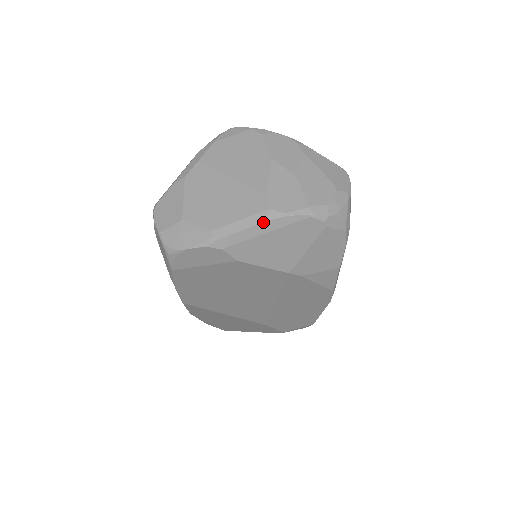
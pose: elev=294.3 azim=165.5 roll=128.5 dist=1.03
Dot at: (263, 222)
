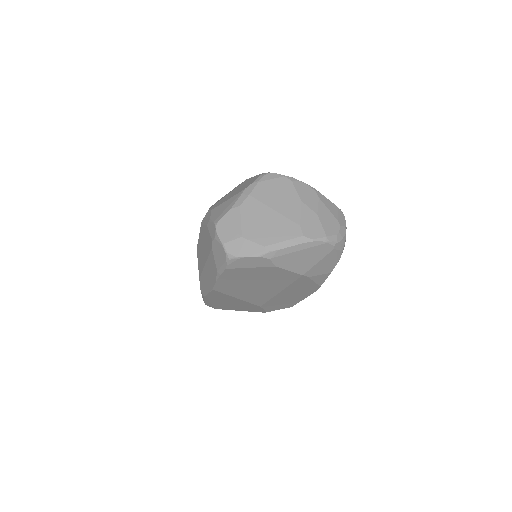
Dot at: (299, 244)
